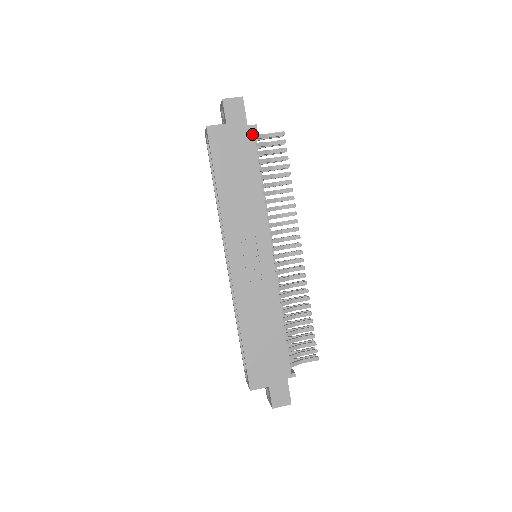
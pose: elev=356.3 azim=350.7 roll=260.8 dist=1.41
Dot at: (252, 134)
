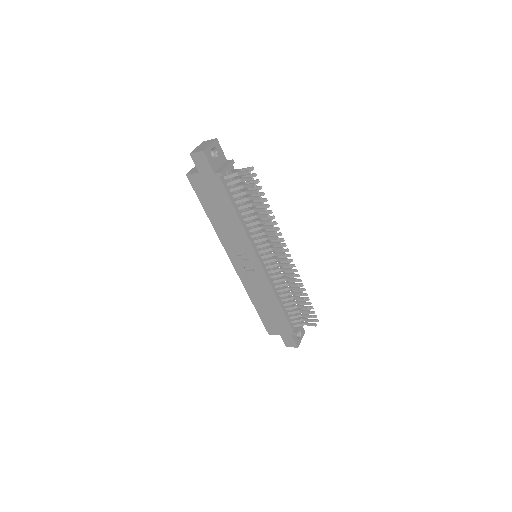
Dot at: (220, 180)
